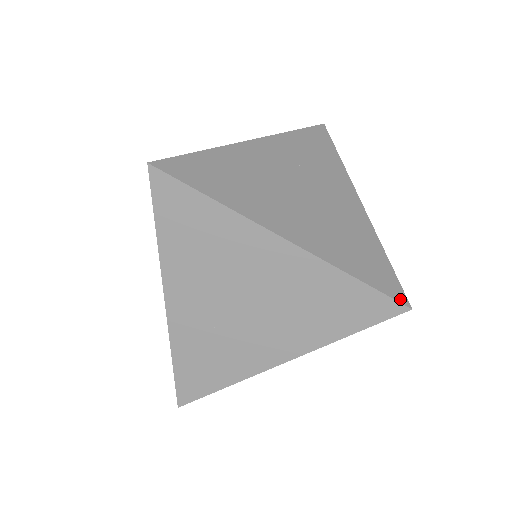
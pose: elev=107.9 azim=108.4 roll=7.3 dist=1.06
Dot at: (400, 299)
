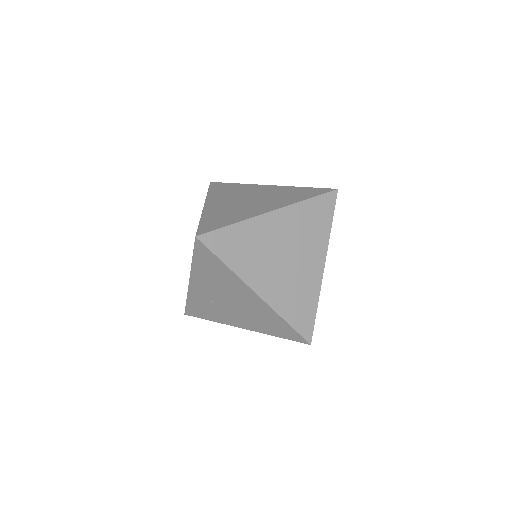
Dot at: (307, 338)
